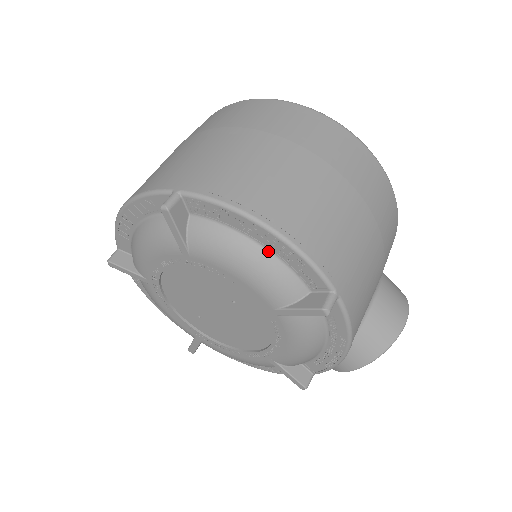
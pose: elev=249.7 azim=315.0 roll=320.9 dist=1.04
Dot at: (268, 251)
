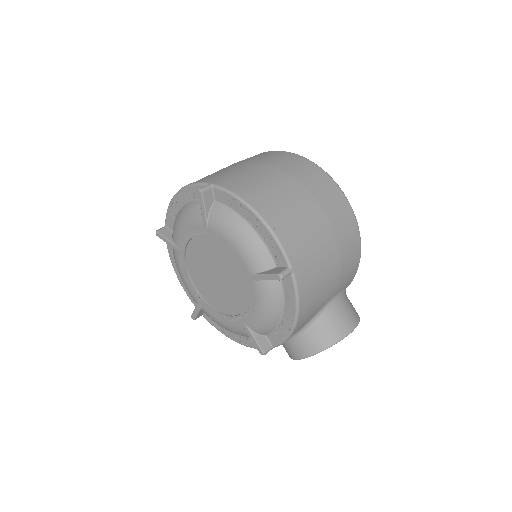
Dot at: (255, 232)
